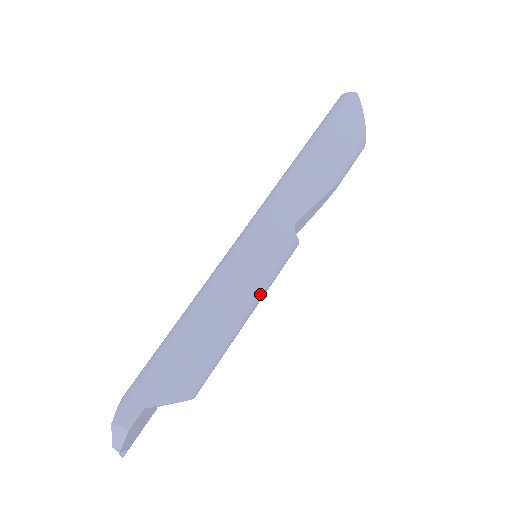
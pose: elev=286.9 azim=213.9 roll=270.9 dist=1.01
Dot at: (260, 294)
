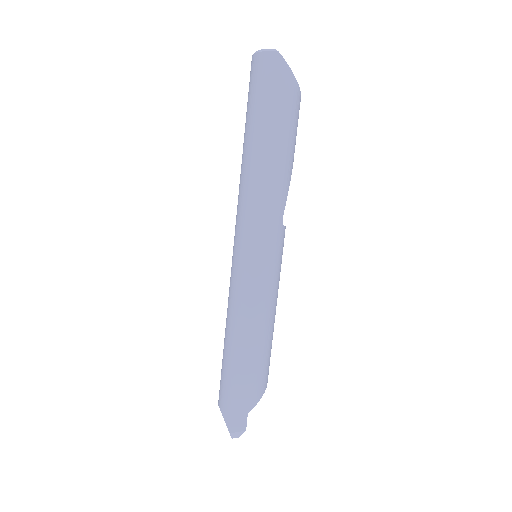
Dot at: (278, 287)
